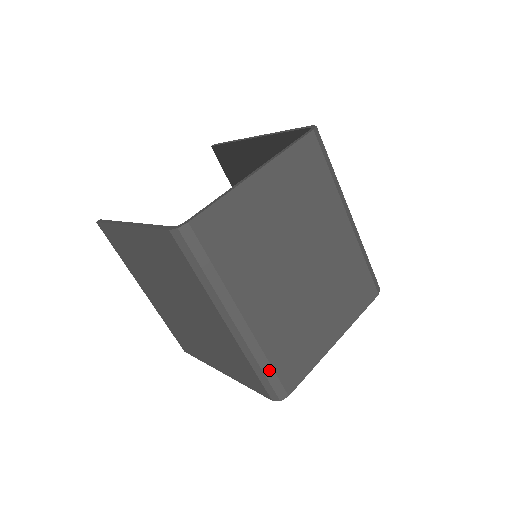
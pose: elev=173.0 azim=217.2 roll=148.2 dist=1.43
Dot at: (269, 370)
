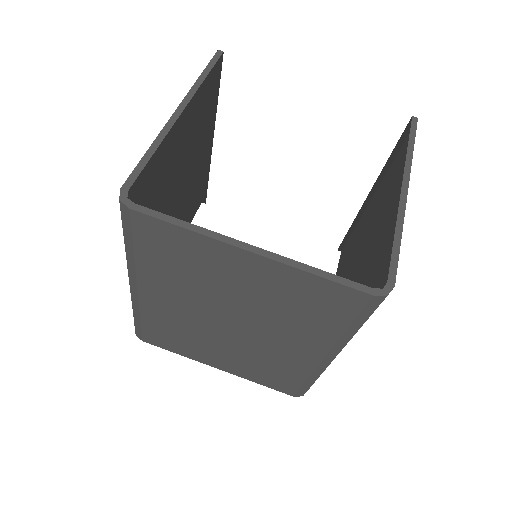
Dot at: (138, 321)
